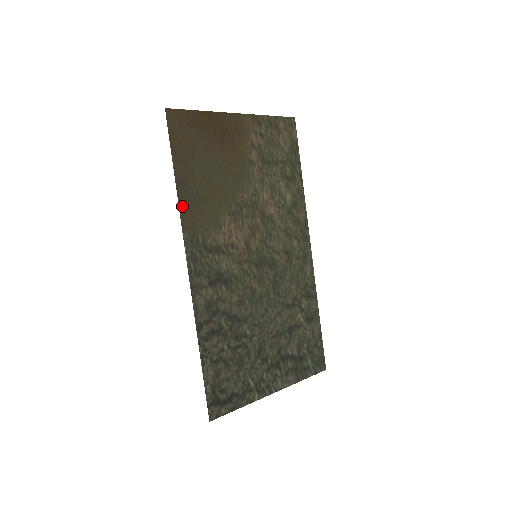
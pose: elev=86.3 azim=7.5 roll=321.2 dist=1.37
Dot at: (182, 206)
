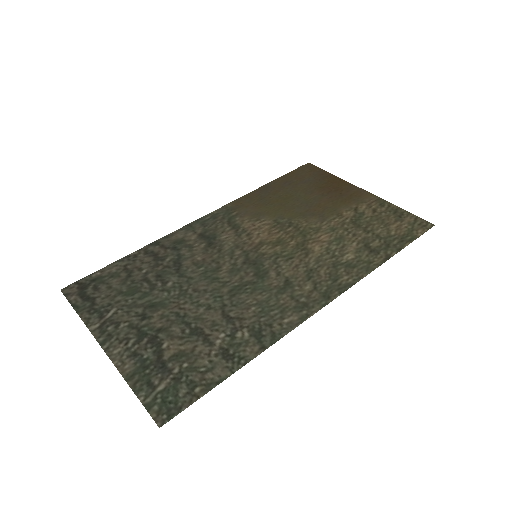
Dot at: (250, 195)
